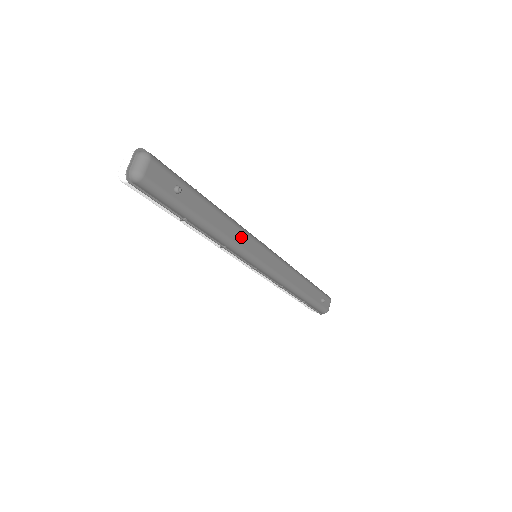
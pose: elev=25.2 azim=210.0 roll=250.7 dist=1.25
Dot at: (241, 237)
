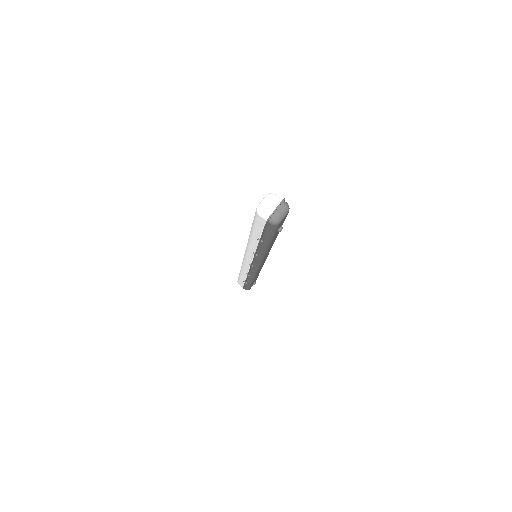
Dot at: occluded
